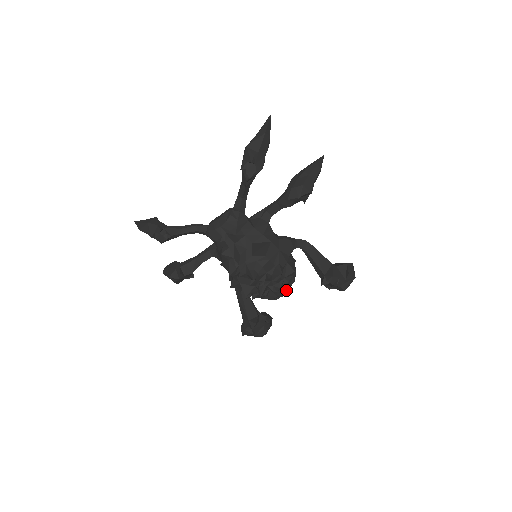
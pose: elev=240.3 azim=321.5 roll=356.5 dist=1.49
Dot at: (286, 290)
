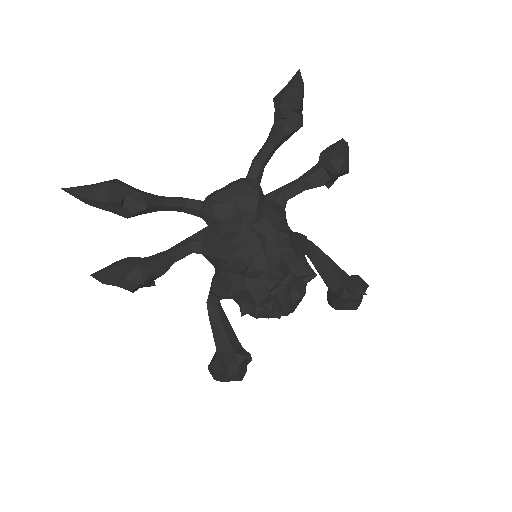
Dot at: (298, 304)
